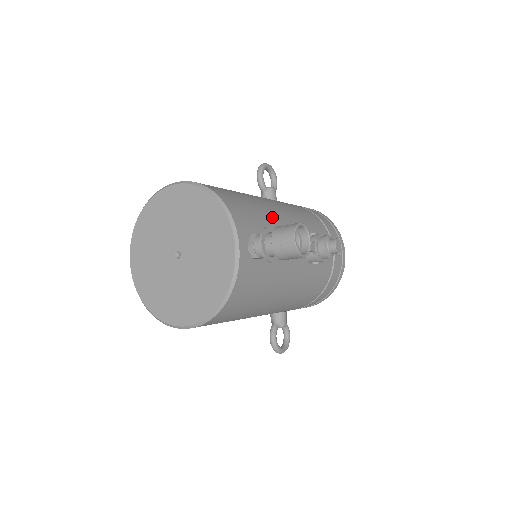
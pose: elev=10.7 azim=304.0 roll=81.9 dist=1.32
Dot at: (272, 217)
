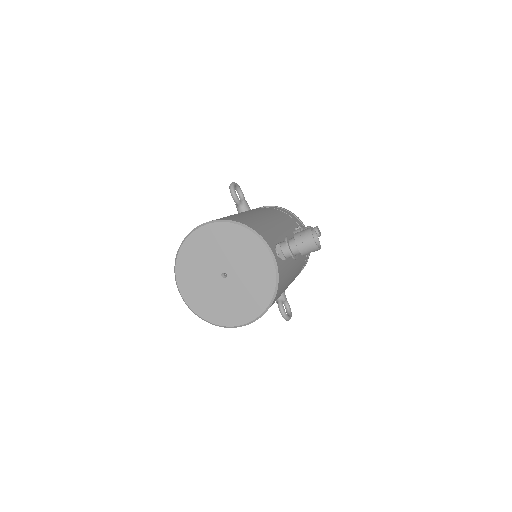
Dot at: (272, 226)
